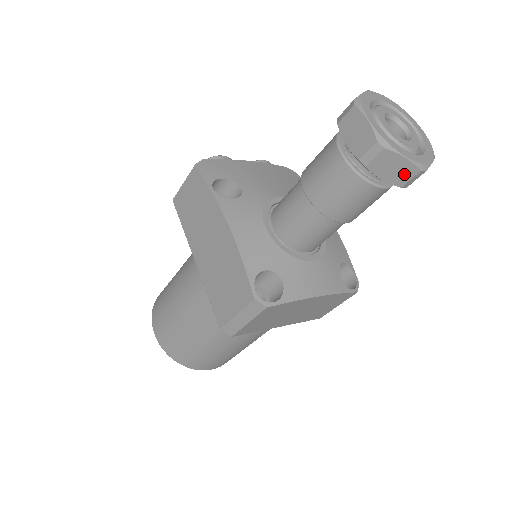
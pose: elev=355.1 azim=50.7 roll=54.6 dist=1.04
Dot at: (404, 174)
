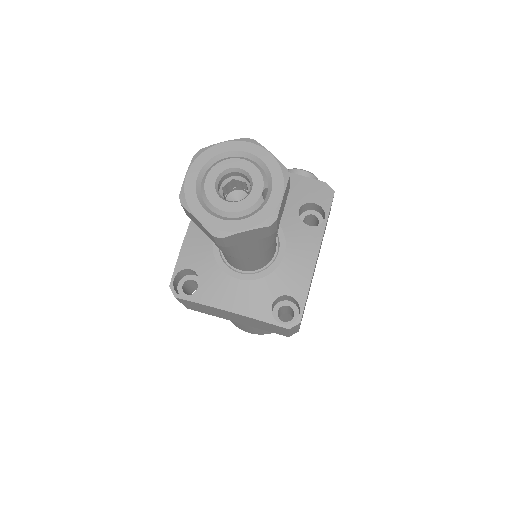
Dot at: (208, 233)
